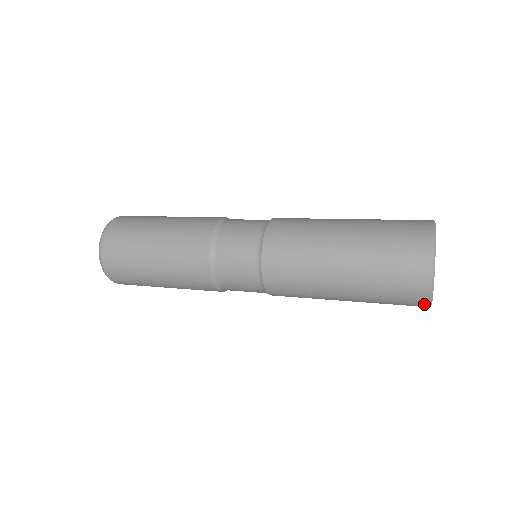
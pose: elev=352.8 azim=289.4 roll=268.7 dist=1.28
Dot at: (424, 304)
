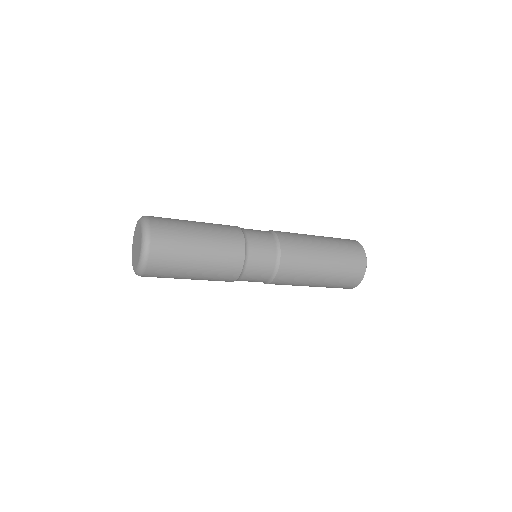
Dot at: (354, 286)
